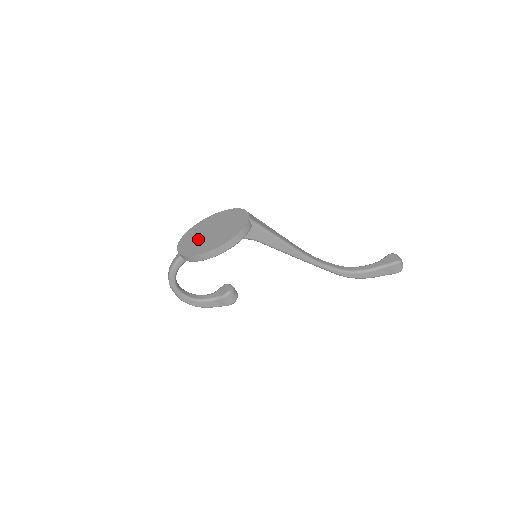
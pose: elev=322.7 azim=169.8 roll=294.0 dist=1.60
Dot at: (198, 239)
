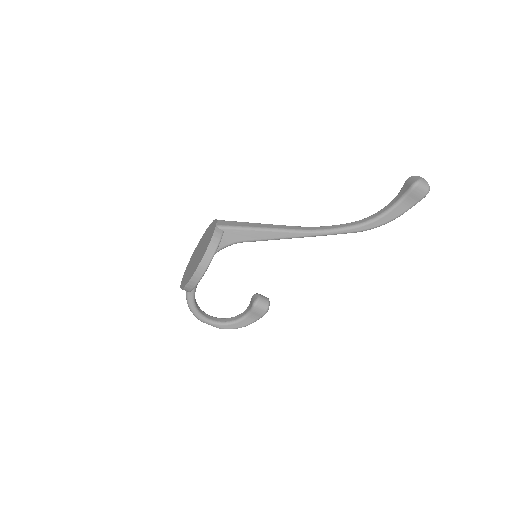
Dot at: (190, 267)
